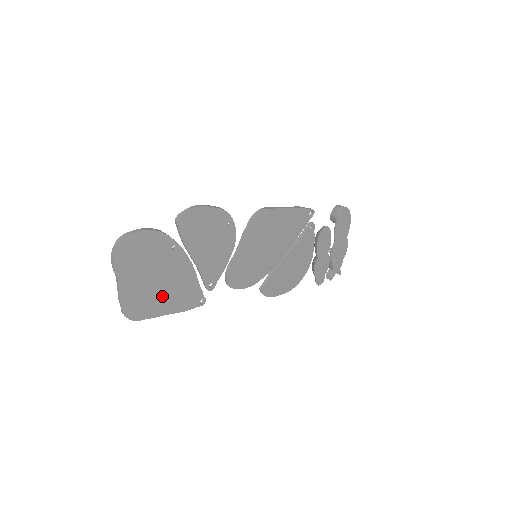
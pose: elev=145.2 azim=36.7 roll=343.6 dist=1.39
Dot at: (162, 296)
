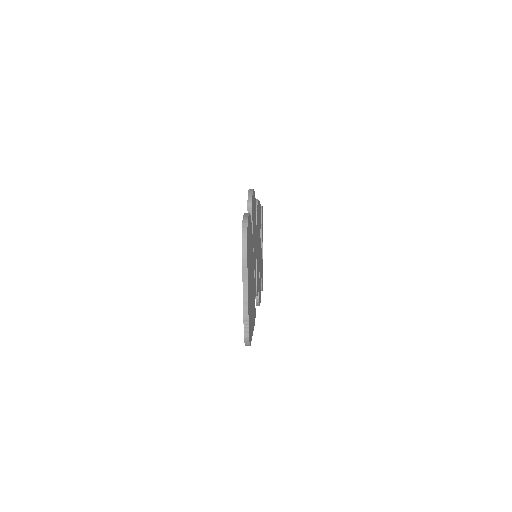
Dot at: occluded
